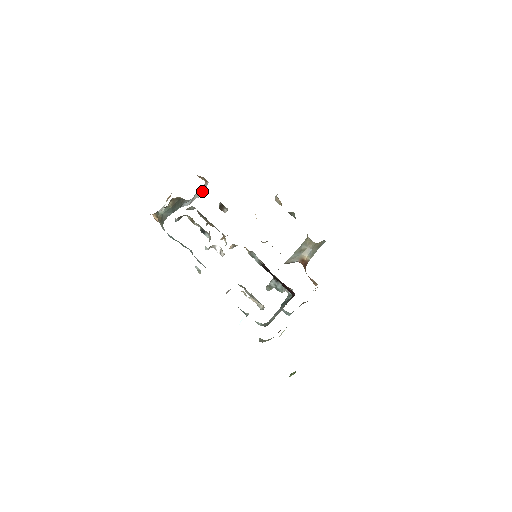
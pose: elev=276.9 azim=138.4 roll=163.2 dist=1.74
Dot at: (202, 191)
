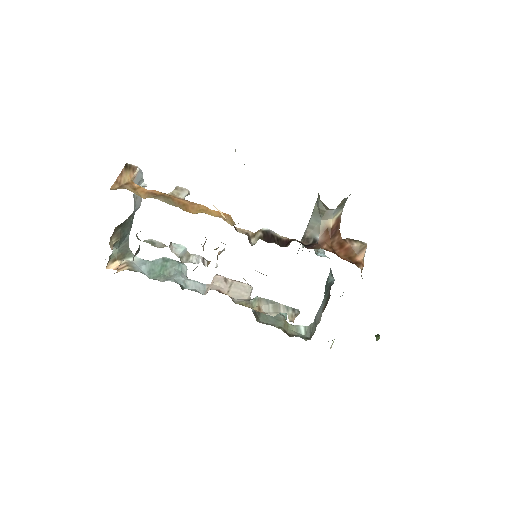
Dot at: (141, 181)
